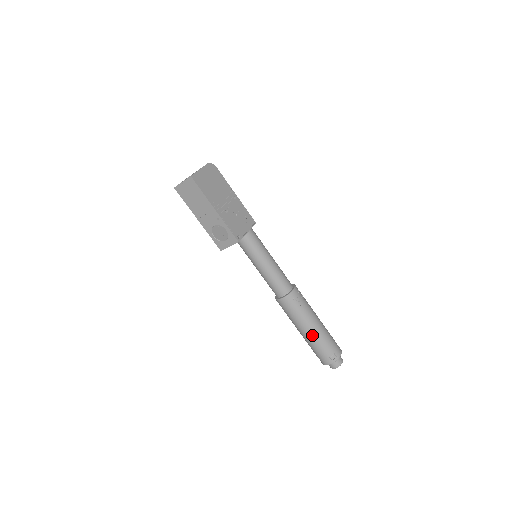
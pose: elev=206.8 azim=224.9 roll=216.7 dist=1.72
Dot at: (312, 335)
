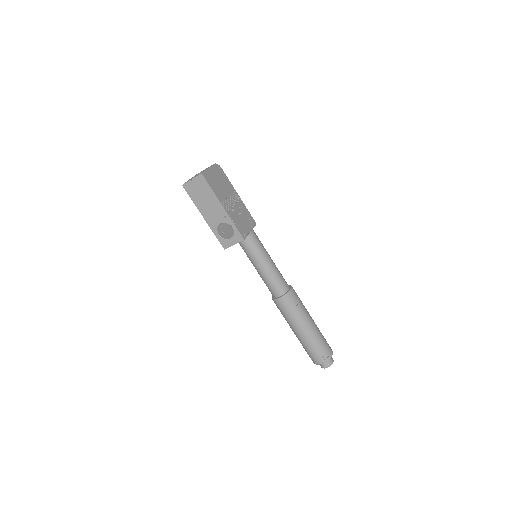
Dot at: (307, 334)
